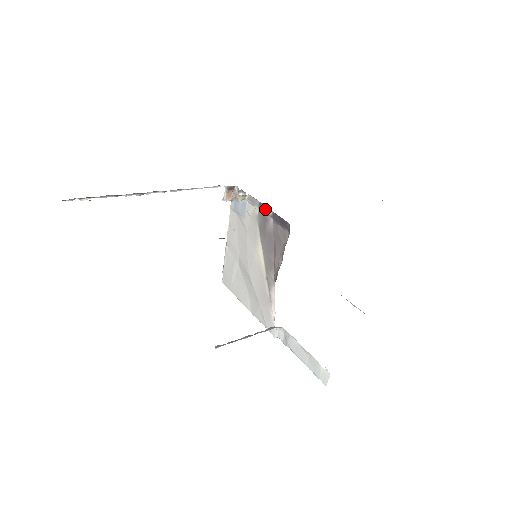
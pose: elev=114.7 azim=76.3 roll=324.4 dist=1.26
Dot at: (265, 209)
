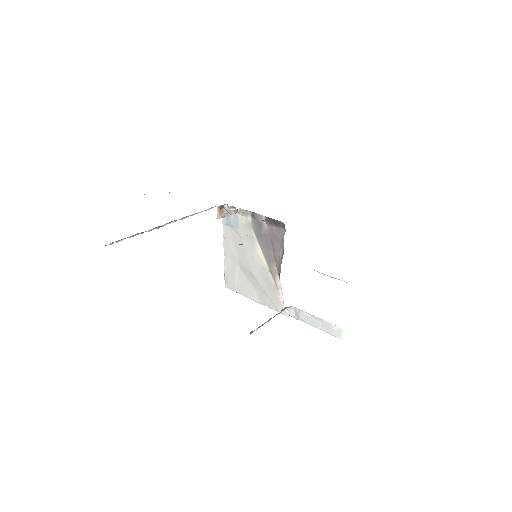
Dot at: (258, 216)
